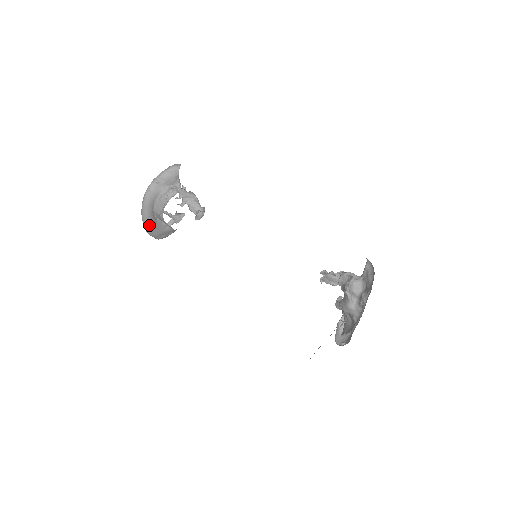
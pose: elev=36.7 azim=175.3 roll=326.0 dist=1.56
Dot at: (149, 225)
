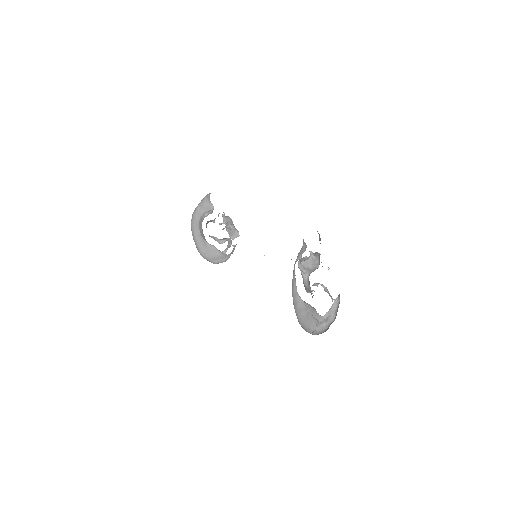
Dot at: (200, 248)
